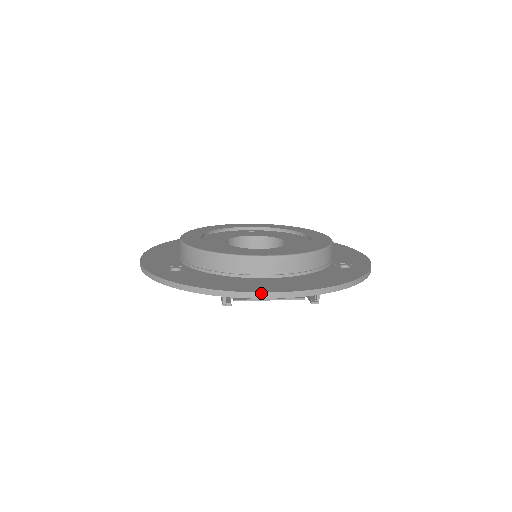
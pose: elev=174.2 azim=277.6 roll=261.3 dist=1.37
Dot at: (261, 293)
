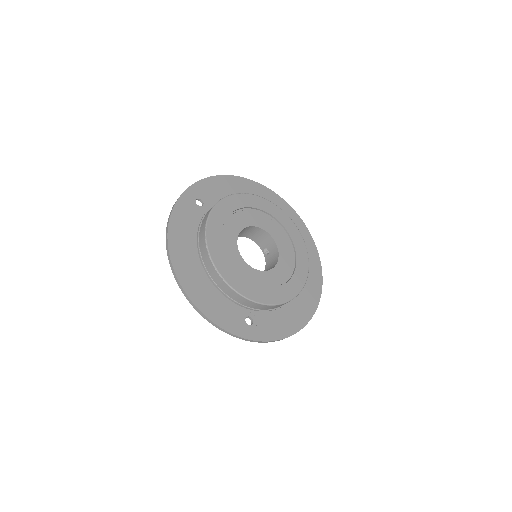
Dot at: (311, 318)
